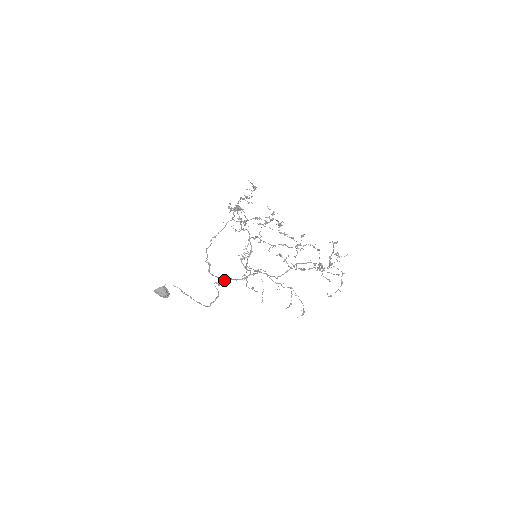
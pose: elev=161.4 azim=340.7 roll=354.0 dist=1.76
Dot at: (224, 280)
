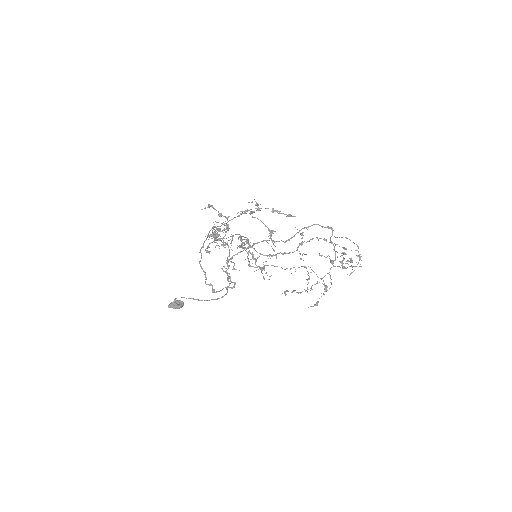
Dot at: occluded
